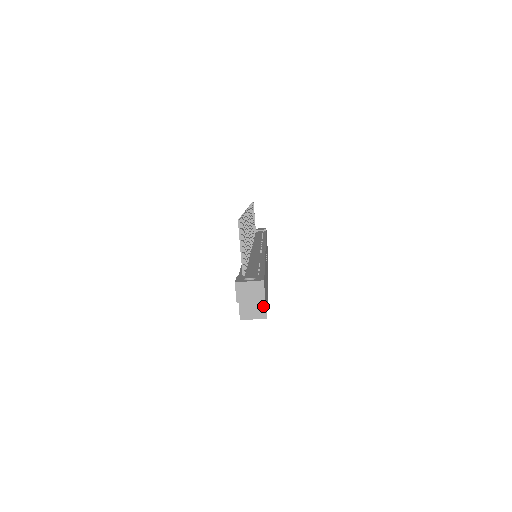
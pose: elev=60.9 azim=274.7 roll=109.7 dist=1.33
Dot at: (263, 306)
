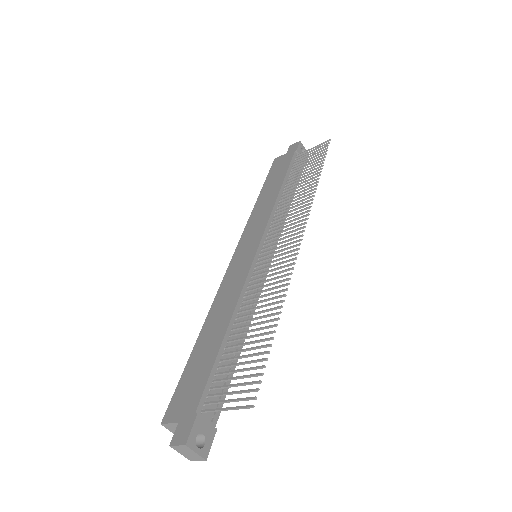
Dot at: occluded
